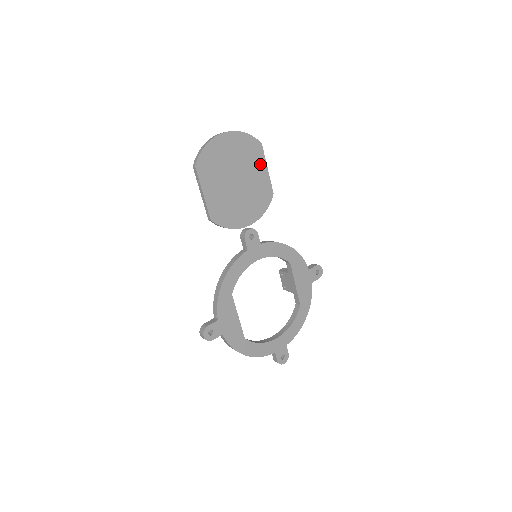
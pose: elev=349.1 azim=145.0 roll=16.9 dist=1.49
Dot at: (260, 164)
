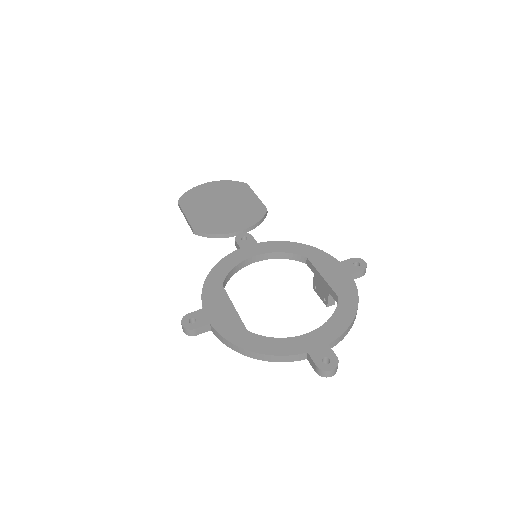
Dot at: (247, 194)
